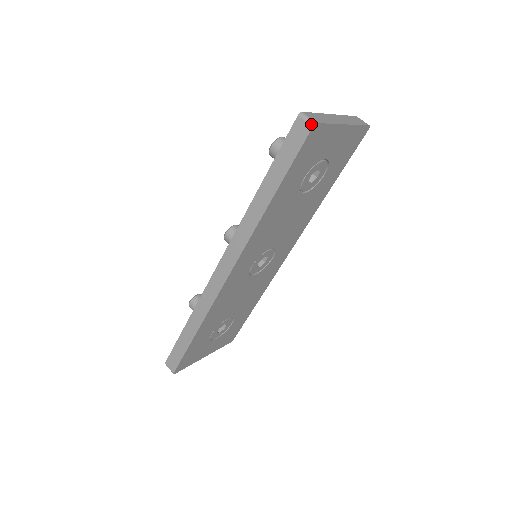
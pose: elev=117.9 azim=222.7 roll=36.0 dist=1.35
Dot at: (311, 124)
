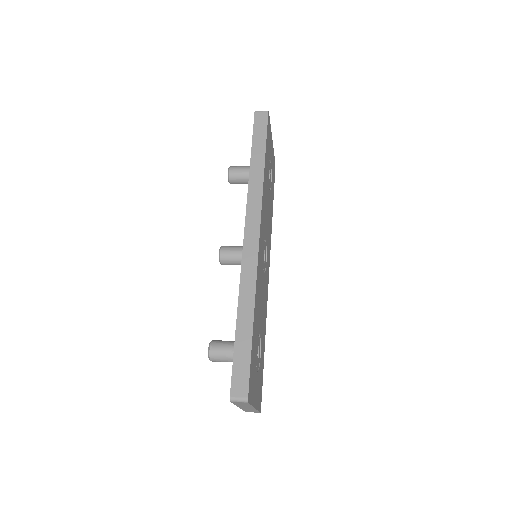
Dot at: (266, 111)
